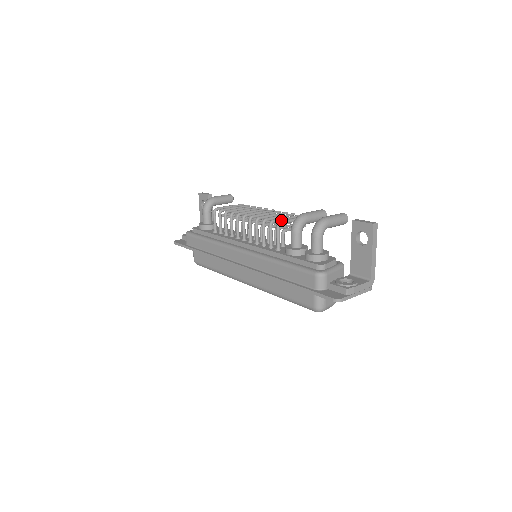
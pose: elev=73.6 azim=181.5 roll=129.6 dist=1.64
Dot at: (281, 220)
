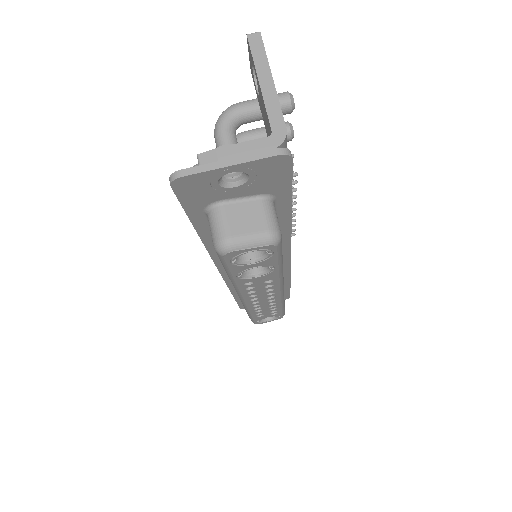
Dot at: occluded
